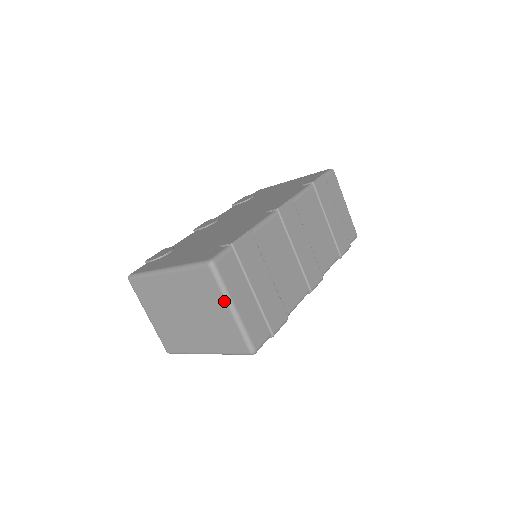
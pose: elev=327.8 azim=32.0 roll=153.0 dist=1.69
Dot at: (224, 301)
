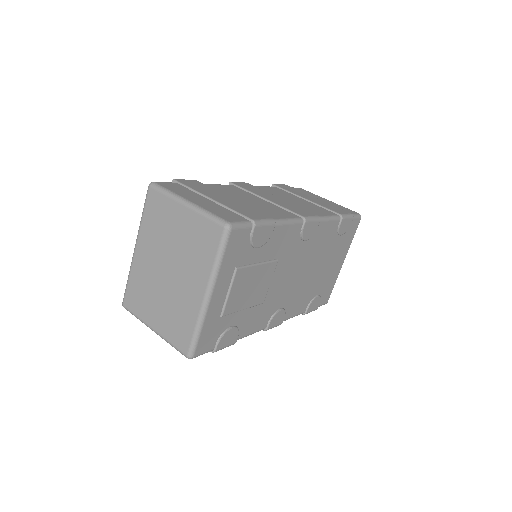
Dot at: (175, 203)
